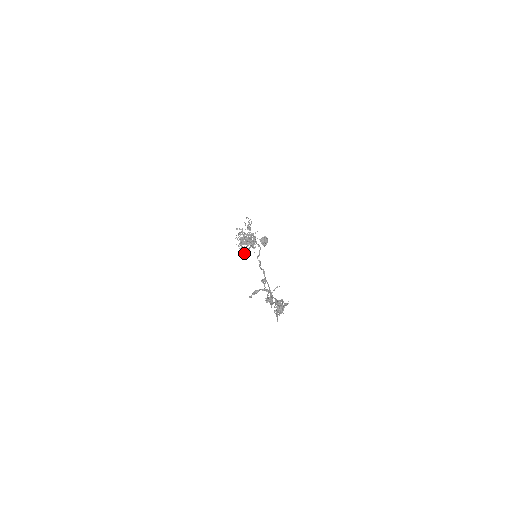
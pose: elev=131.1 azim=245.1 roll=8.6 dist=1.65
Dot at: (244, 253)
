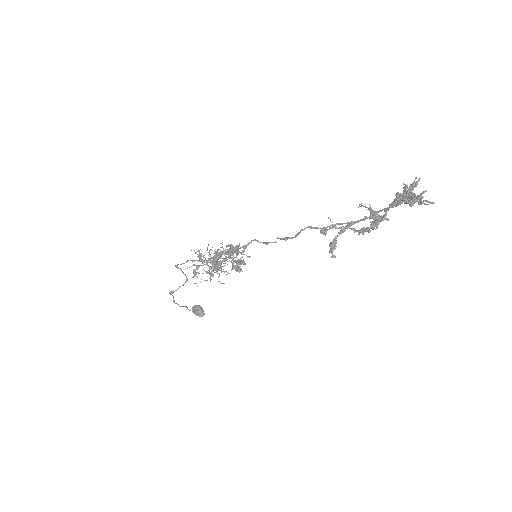
Dot at: (237, 266)
